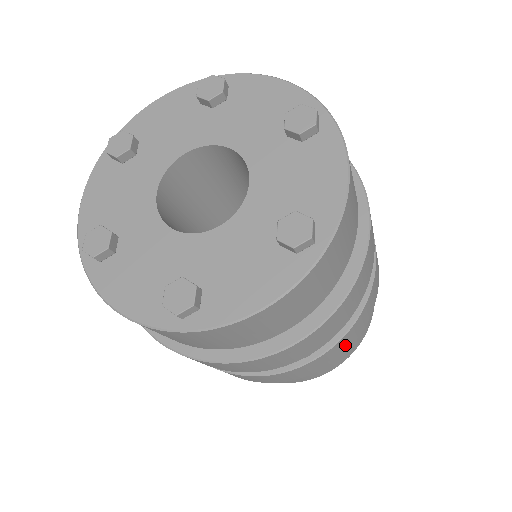
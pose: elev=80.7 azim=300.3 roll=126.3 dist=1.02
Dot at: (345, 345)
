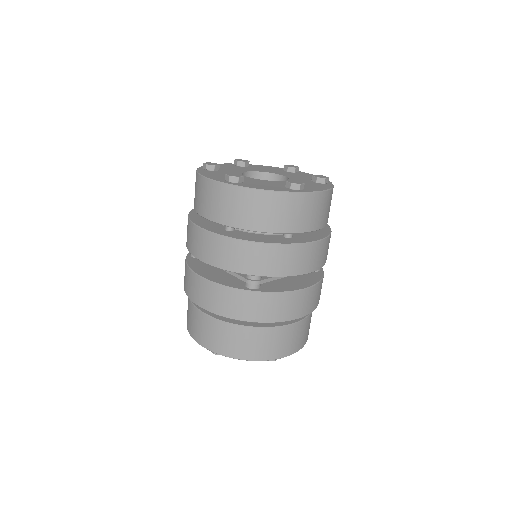
Dot at: (272, 310)
